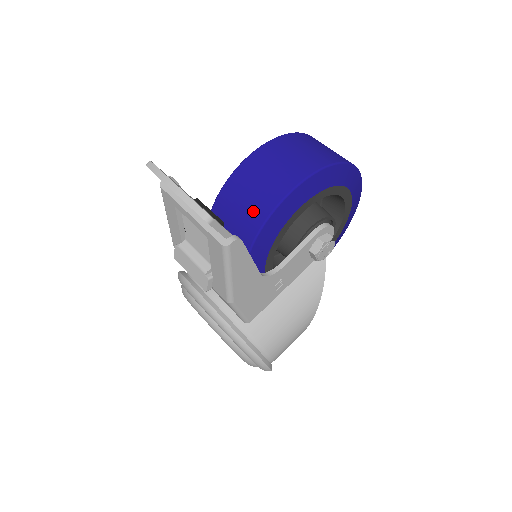
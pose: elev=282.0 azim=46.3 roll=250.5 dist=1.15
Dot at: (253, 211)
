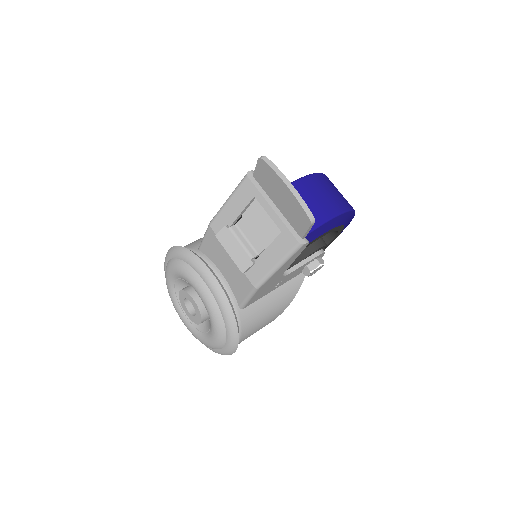
Dot at: occluded
